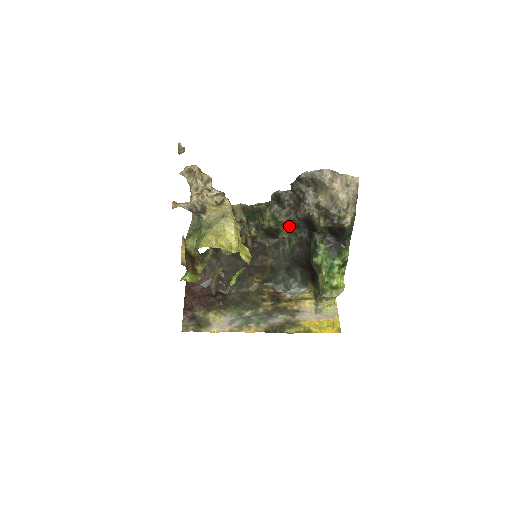
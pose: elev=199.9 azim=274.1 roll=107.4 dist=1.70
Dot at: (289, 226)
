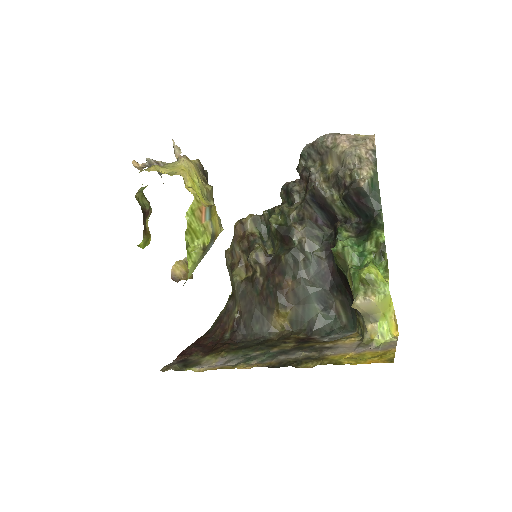
Dot at: (304, 223)
